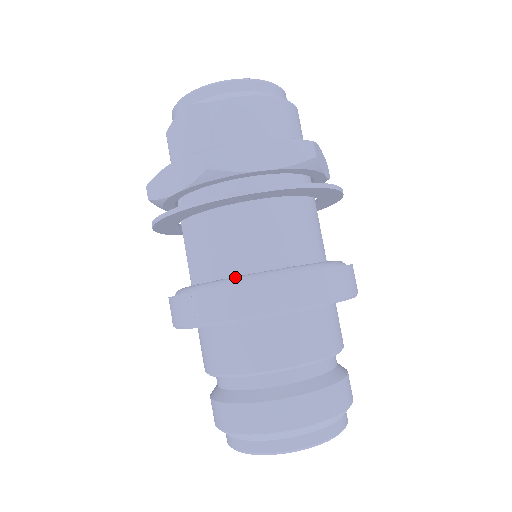
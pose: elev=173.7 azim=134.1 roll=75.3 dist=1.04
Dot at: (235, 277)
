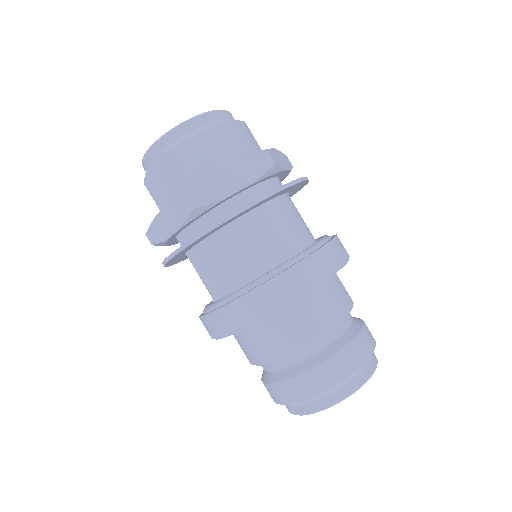
Dot at: (247, 285)
